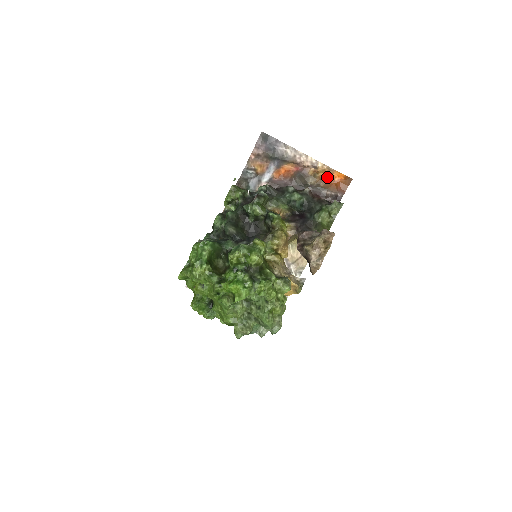
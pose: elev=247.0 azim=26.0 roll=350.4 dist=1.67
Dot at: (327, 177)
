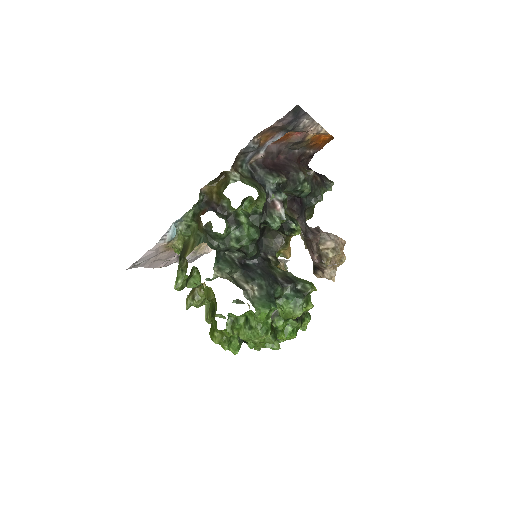
Dot at: (316, 137)
